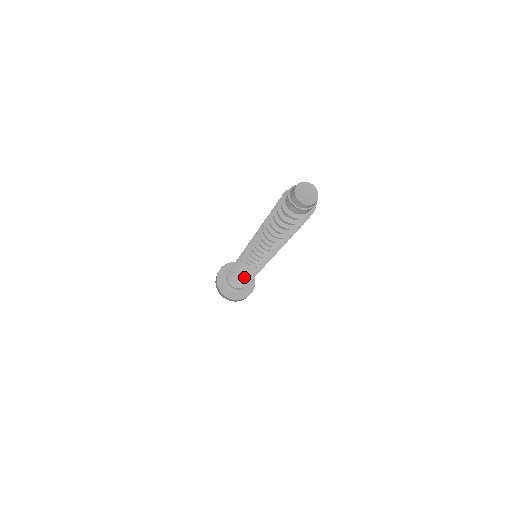
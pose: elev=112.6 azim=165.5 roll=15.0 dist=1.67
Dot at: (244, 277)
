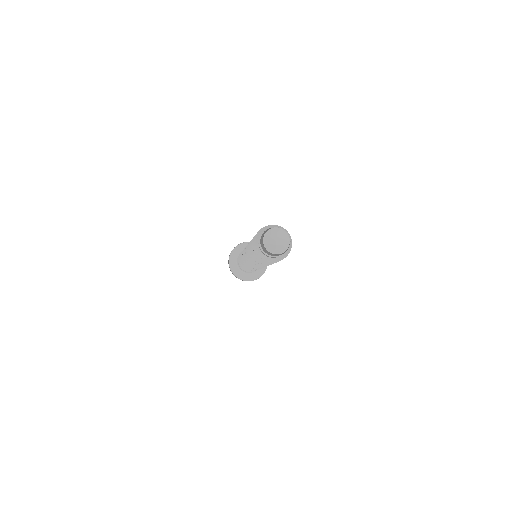
Dot at: occluded
